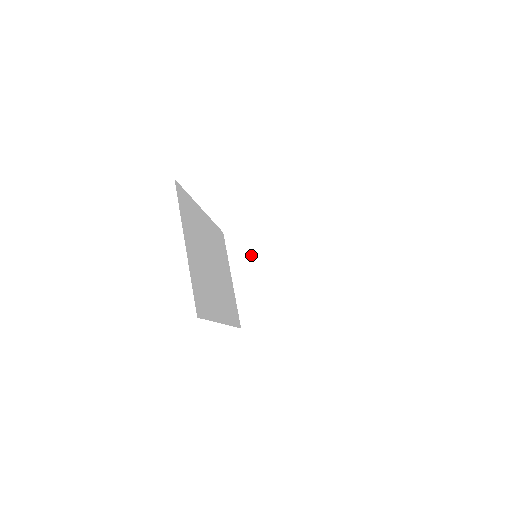
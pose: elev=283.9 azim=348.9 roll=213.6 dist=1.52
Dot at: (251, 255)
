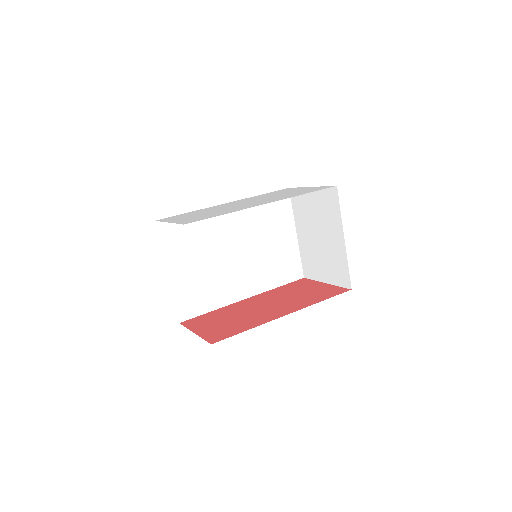
Dot at: (307, 216)
